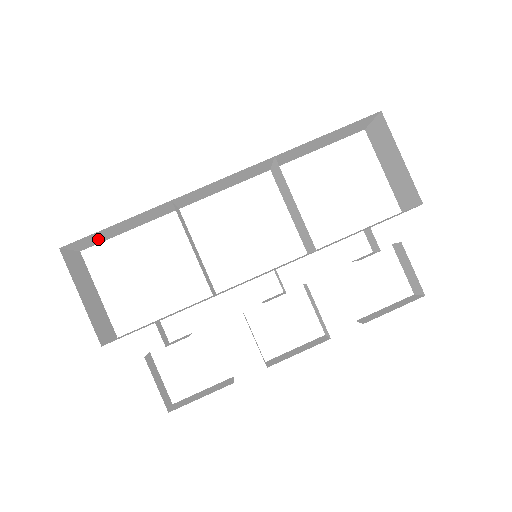
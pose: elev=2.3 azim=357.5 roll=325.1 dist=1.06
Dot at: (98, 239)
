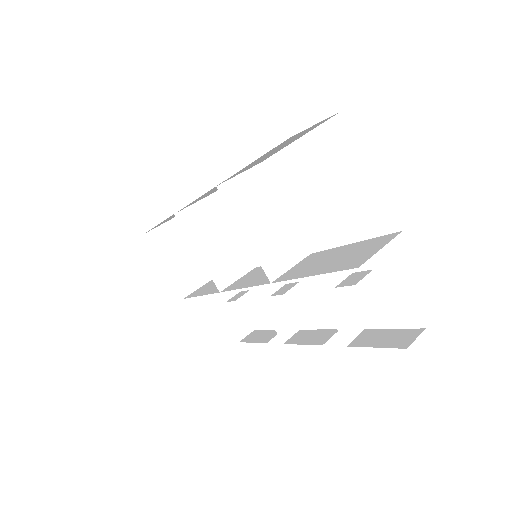
Dot at: occluded
